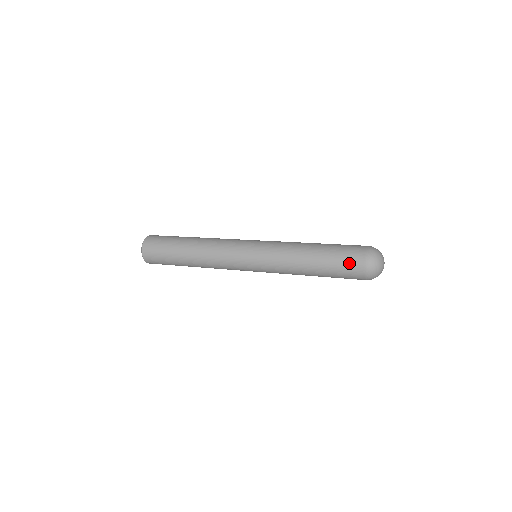
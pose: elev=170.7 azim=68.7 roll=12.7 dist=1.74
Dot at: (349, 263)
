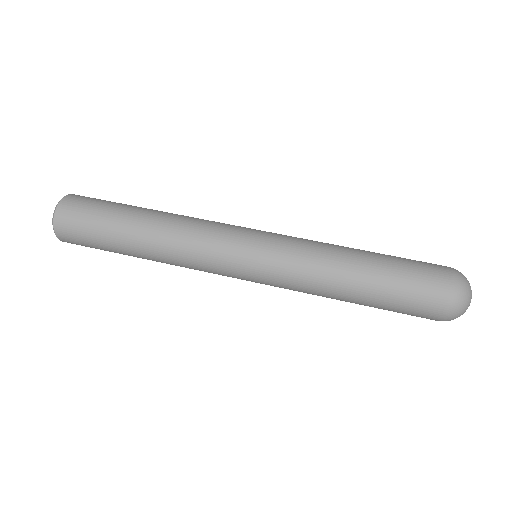
Dot at: (413, 315)
